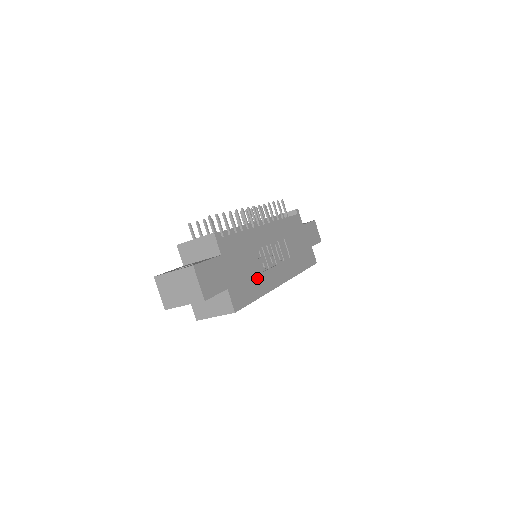
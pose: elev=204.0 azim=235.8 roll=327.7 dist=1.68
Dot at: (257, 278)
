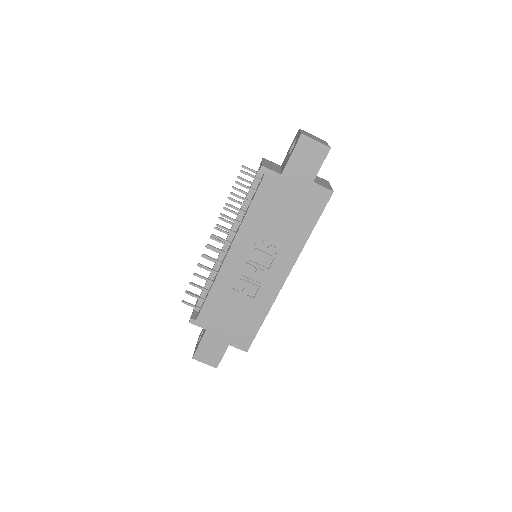
Dot at: (252, 308)
